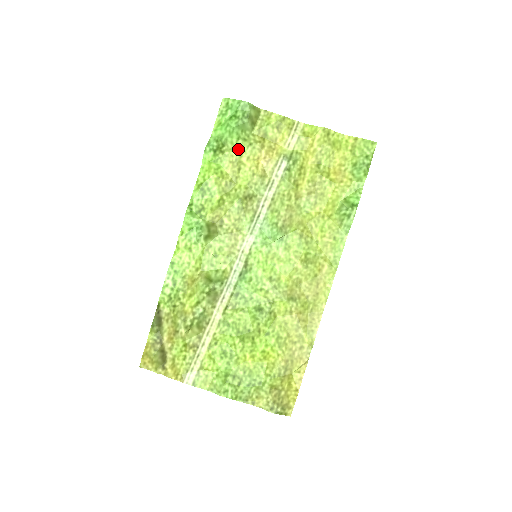
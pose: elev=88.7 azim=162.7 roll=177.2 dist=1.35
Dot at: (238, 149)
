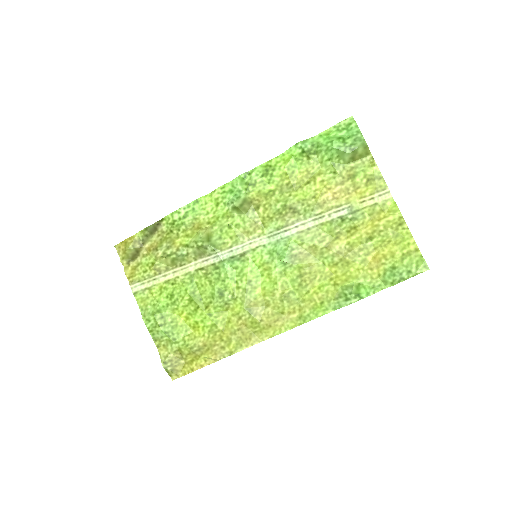
Dot at: (323, 167)
